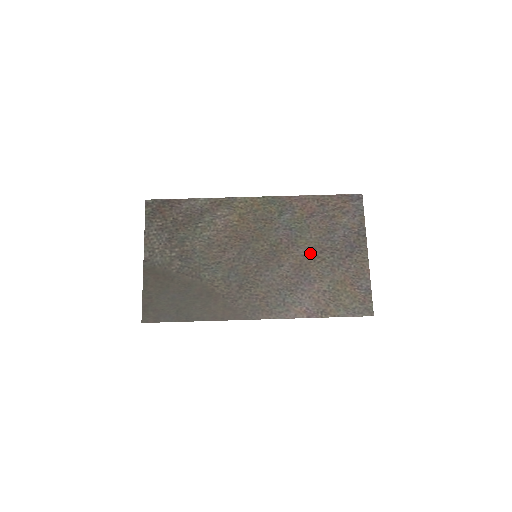
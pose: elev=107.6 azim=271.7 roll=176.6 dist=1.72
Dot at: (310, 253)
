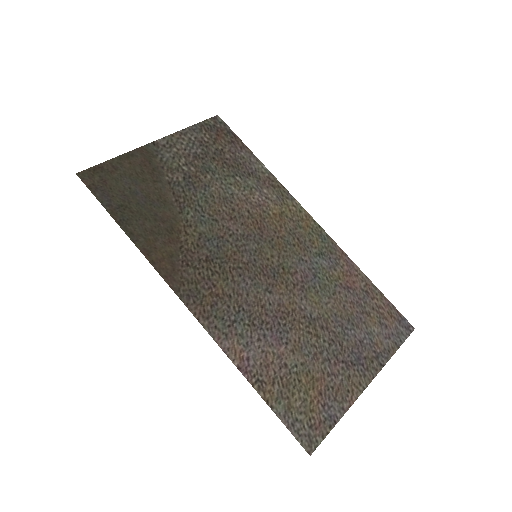
Dot at: (310, 315)
